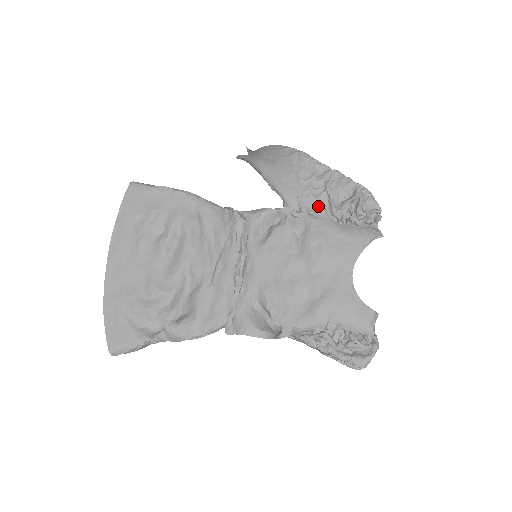
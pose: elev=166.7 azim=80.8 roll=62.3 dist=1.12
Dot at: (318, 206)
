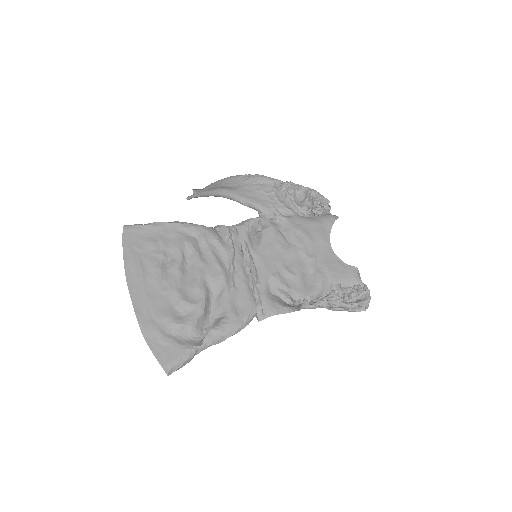
Dot at: (287, 208)
